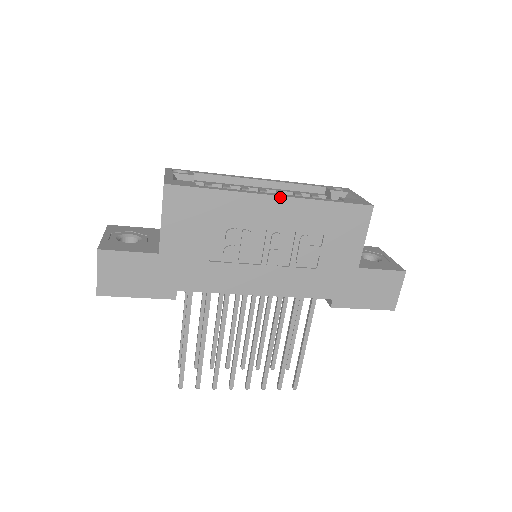
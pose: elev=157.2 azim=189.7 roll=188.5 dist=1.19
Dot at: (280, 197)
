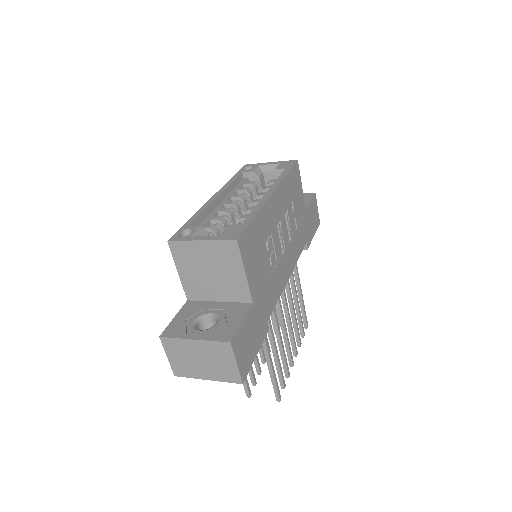
Dot at: (274, 191)
